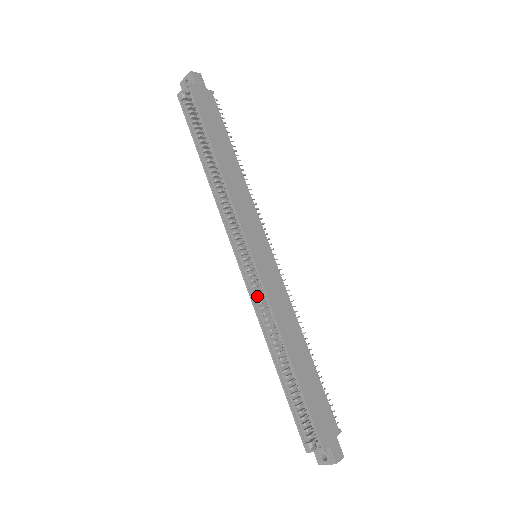
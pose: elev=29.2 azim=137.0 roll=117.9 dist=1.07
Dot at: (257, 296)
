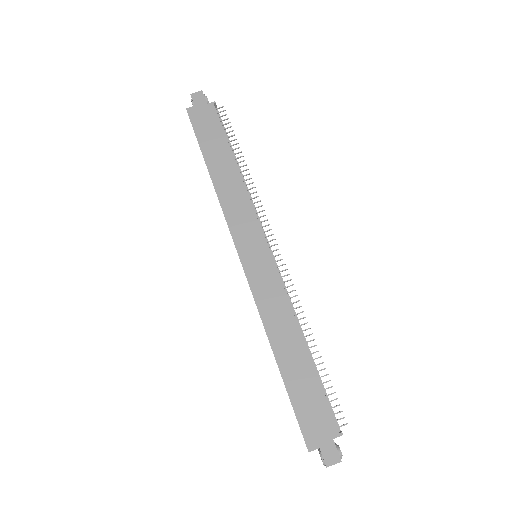
Dot at: occluded
